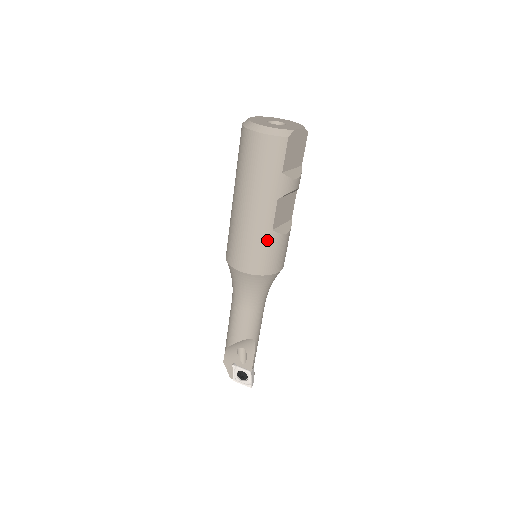
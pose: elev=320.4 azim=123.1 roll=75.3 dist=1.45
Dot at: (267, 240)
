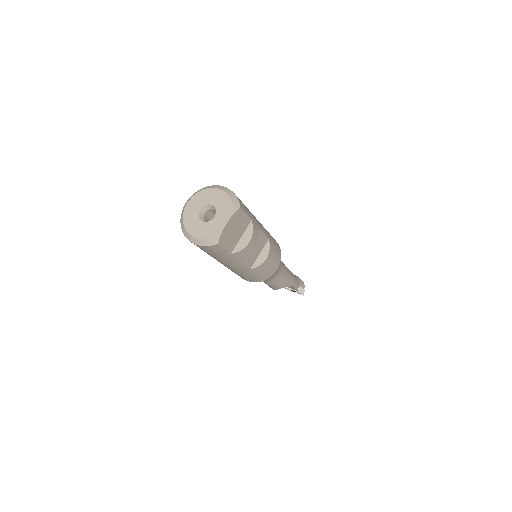
Dot at: (251, 273)
